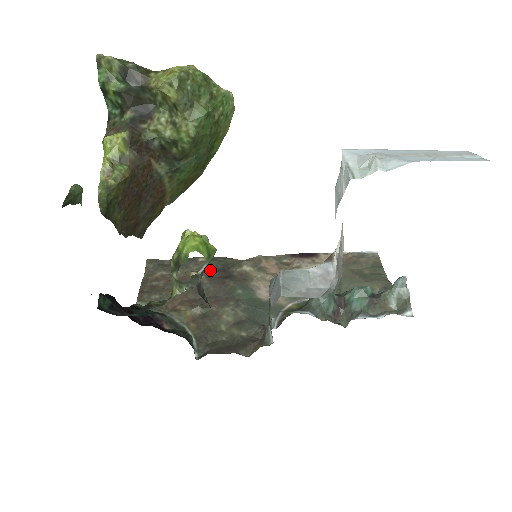
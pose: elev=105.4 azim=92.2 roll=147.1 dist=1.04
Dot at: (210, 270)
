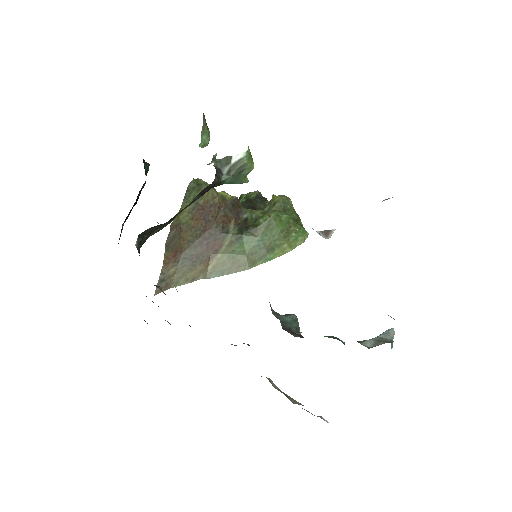
Dot at: occluded
